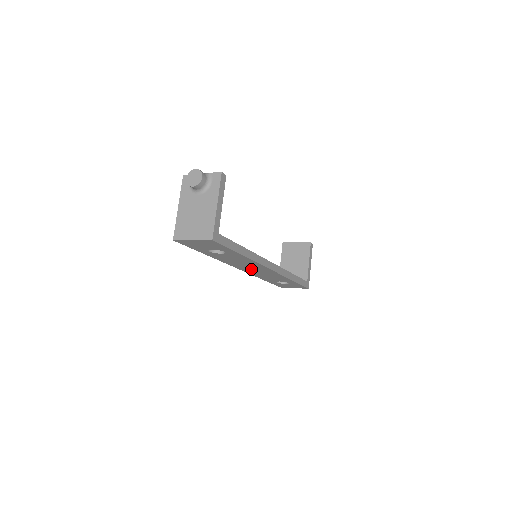
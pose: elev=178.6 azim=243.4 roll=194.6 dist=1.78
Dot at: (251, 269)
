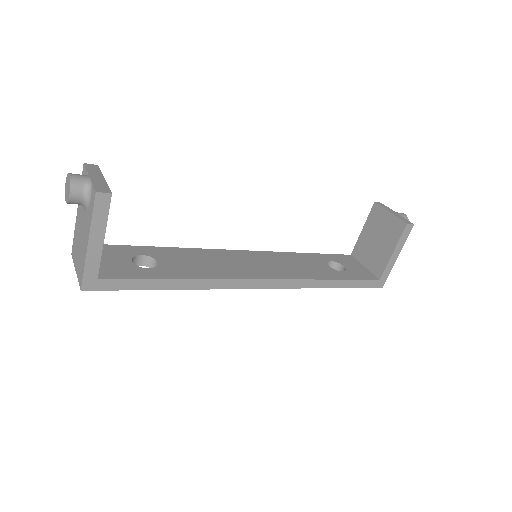
Dot at: occluded
